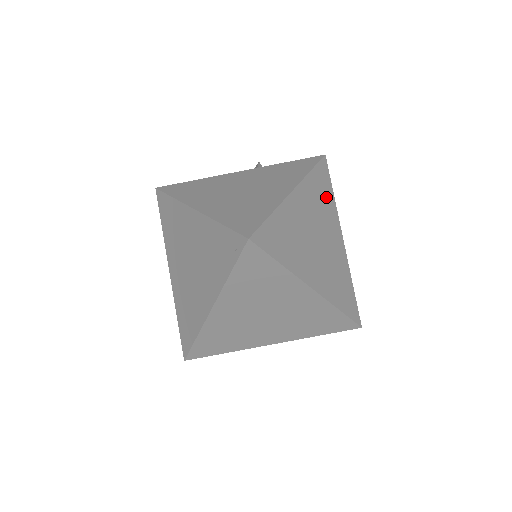
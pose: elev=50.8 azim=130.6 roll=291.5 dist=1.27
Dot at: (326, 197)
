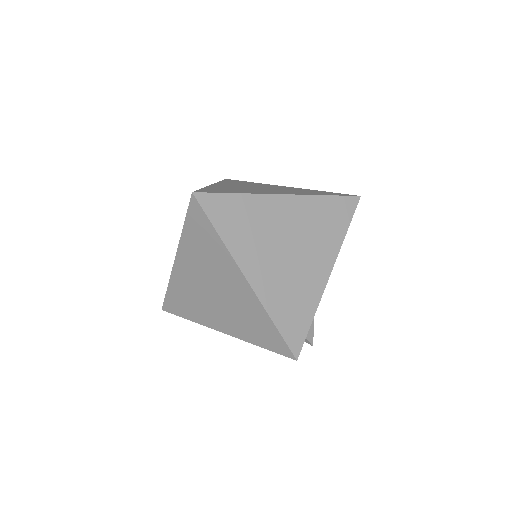
Dot at: (332, 227)
